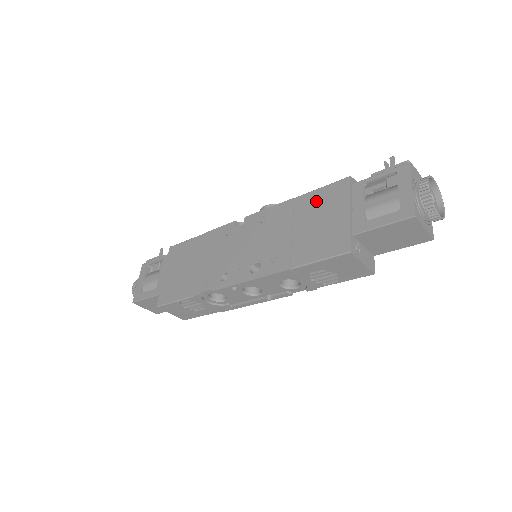
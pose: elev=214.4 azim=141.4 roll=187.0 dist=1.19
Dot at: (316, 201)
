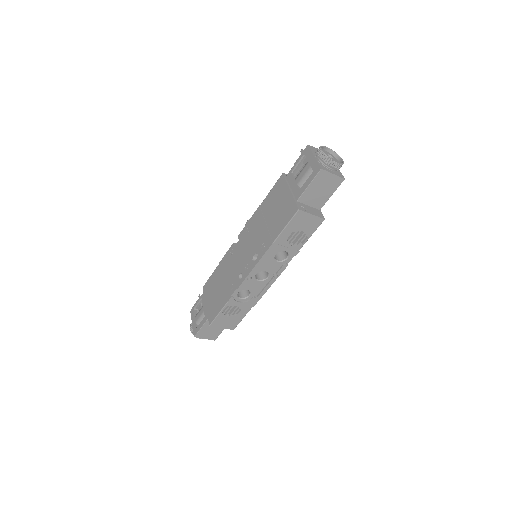
Dot at: (271, 198)
